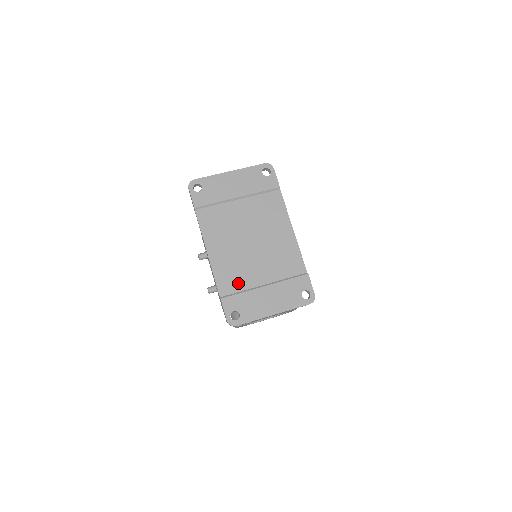
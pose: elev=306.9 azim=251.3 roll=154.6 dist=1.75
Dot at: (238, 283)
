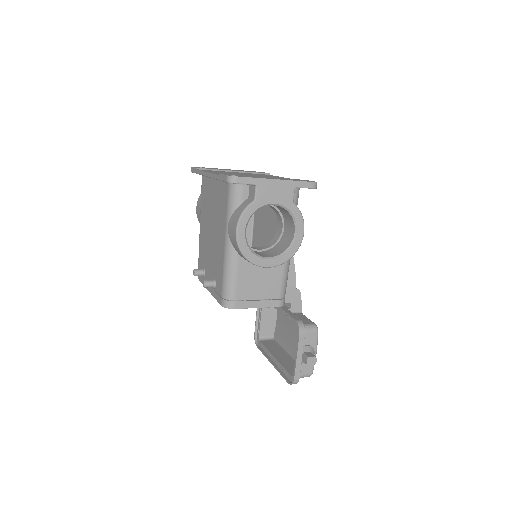
Dot at: occluded
